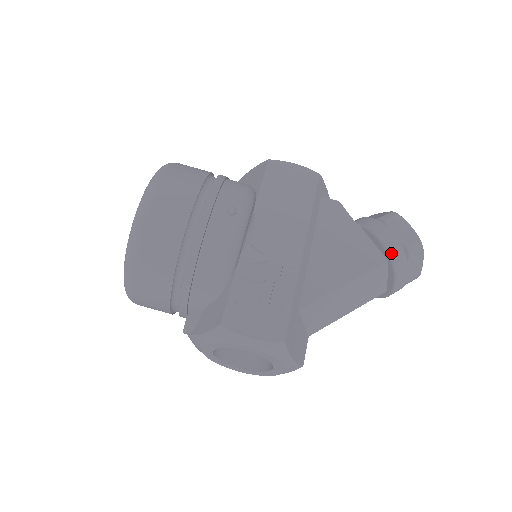
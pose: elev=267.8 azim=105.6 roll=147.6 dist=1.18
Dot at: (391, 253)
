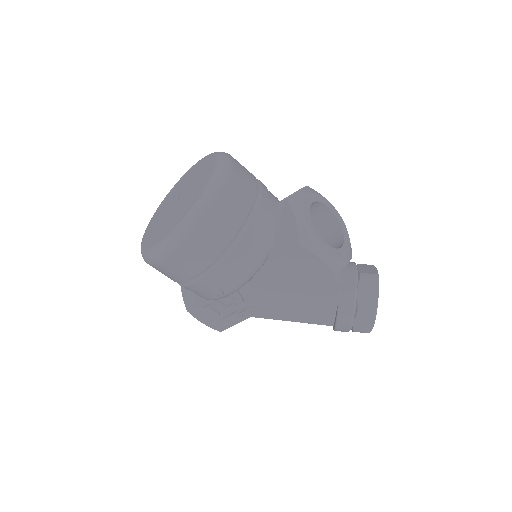
Dot at: (336, 330)
